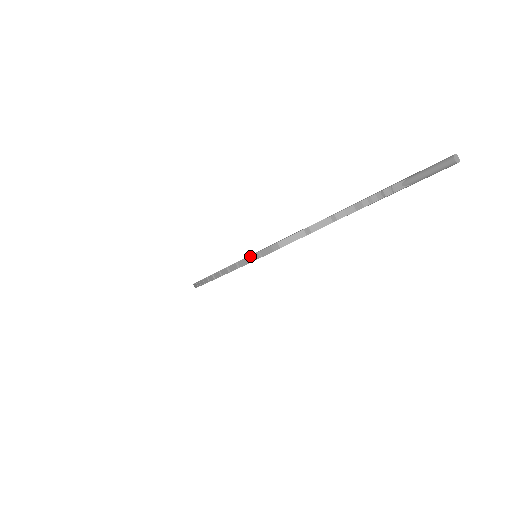
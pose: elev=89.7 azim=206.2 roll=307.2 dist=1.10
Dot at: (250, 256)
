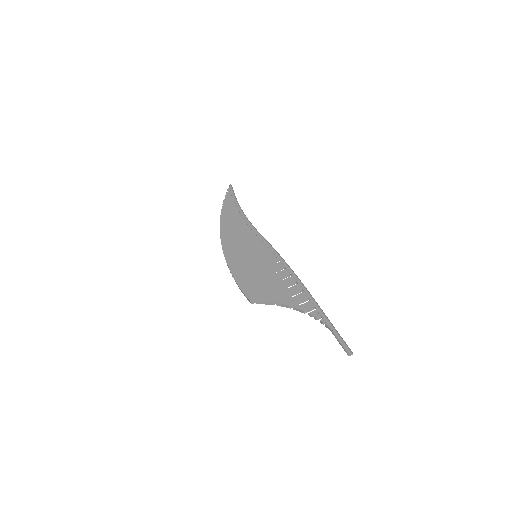
Dot at: (241, 290)
